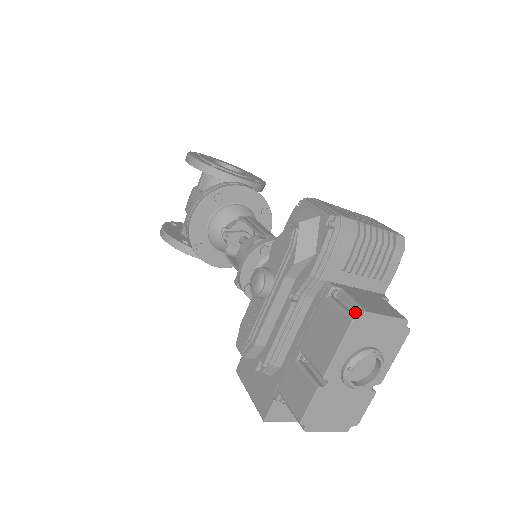
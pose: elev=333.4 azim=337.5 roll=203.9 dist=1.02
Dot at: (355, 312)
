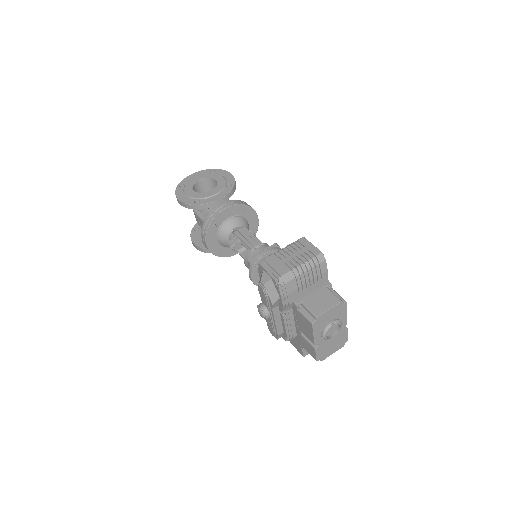
Dot at: (312, 317)
